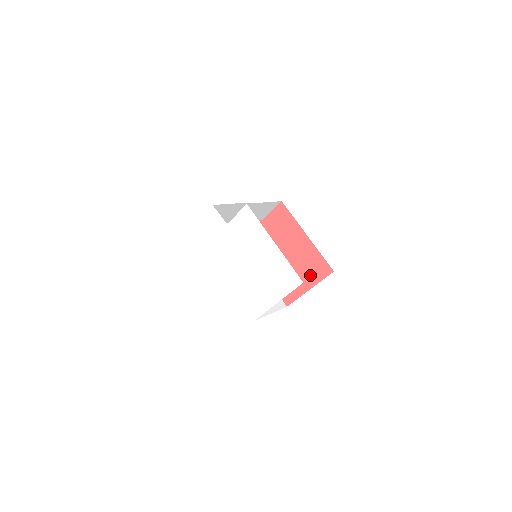
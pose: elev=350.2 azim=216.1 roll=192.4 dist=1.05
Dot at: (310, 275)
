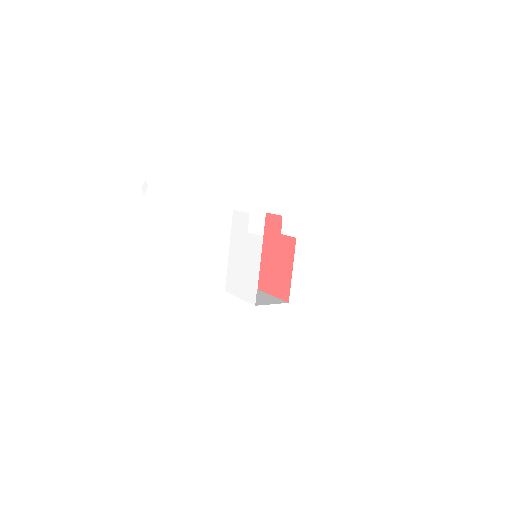
Dot at: (278, 290)
